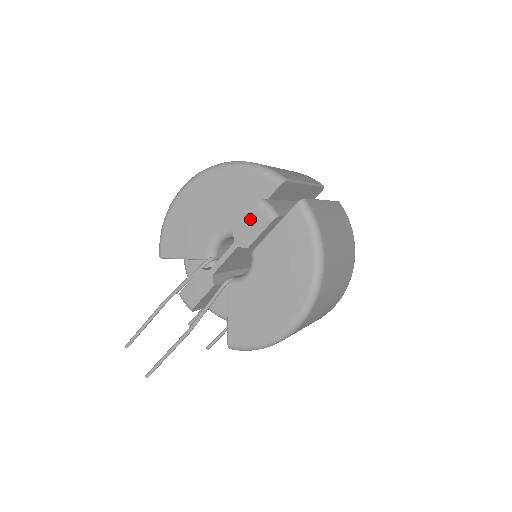
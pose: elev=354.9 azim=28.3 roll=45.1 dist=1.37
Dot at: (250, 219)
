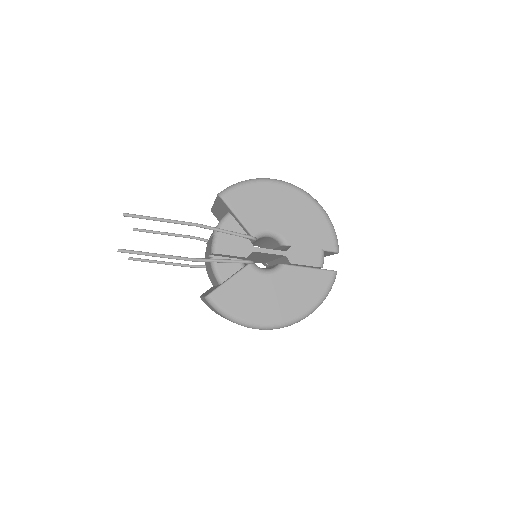
Dot at: (309, 252)
